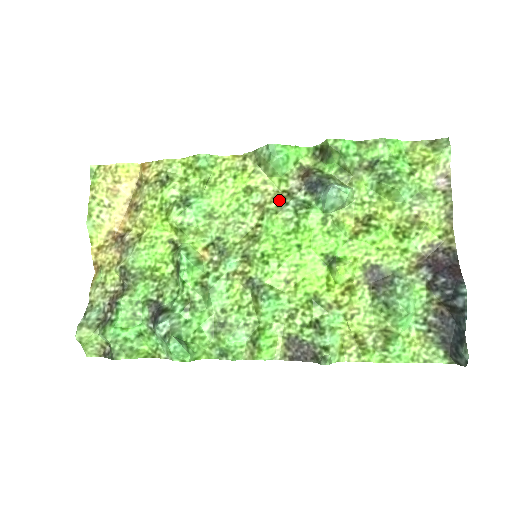
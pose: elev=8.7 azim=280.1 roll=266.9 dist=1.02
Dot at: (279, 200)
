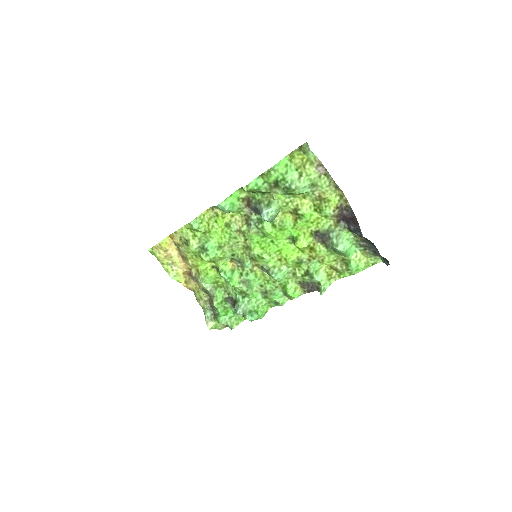
Dot at: (246, 222)
